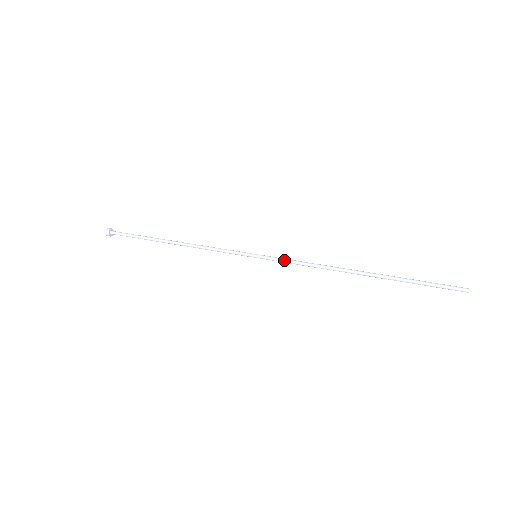
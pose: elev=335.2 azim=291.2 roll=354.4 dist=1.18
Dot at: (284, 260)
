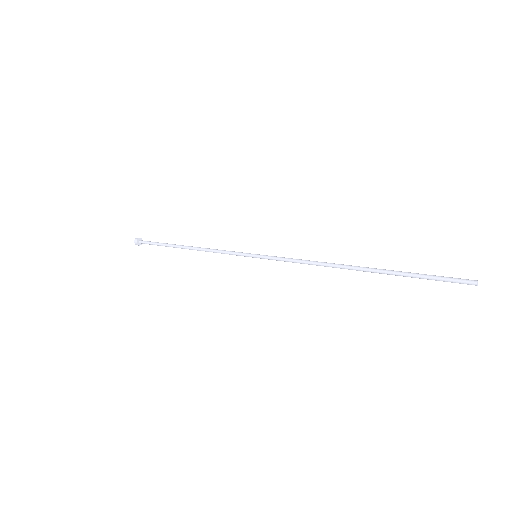
Dot at: (280, 260)
